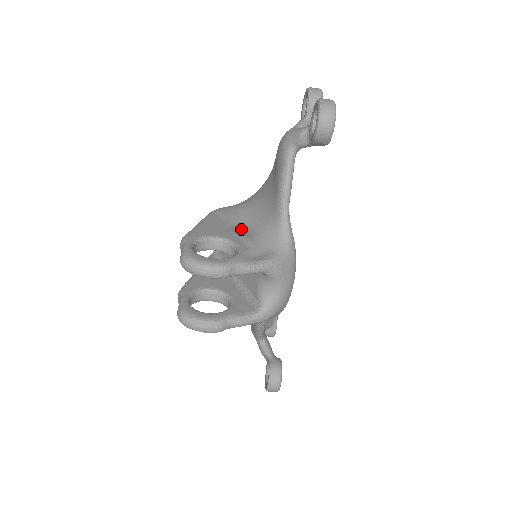
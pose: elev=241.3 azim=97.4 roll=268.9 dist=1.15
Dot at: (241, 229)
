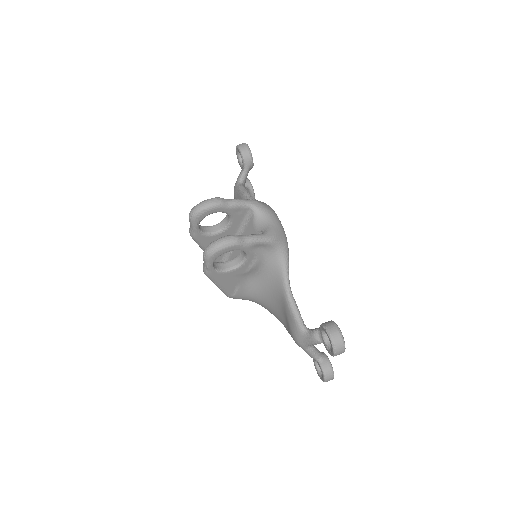
Dot at: occluded
